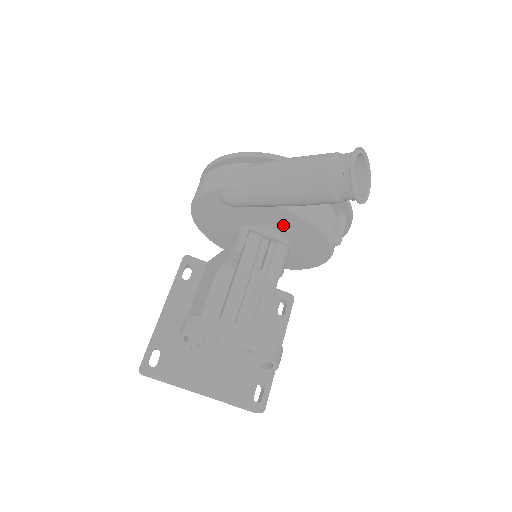
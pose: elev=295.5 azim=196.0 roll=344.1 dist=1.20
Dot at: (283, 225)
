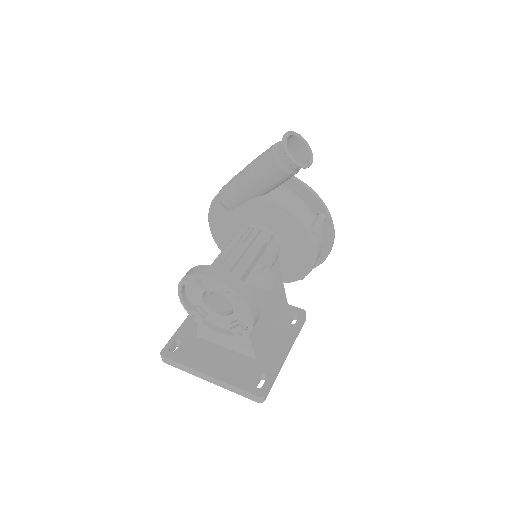
Dot at: (266, 217)
